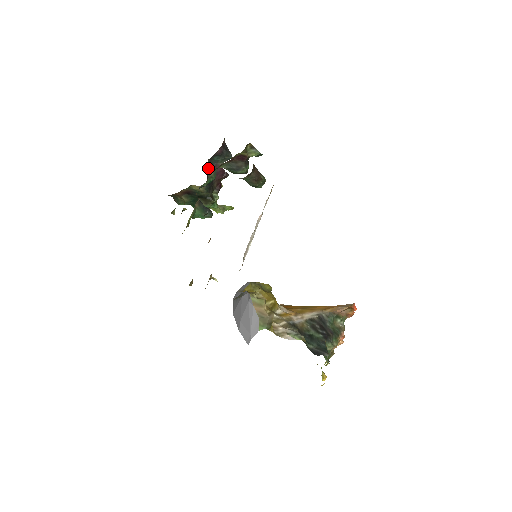
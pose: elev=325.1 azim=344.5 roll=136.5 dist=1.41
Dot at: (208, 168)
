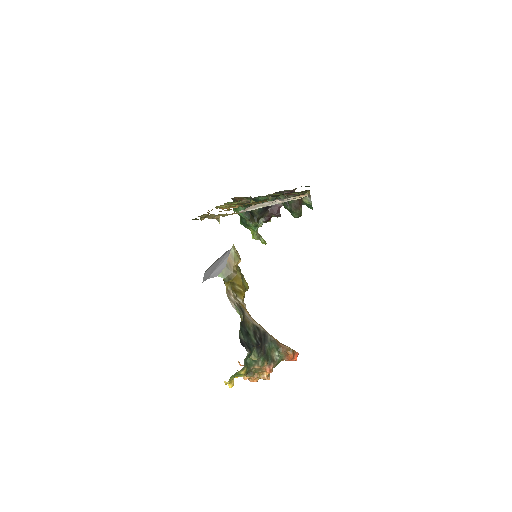
Dot at: occluded
